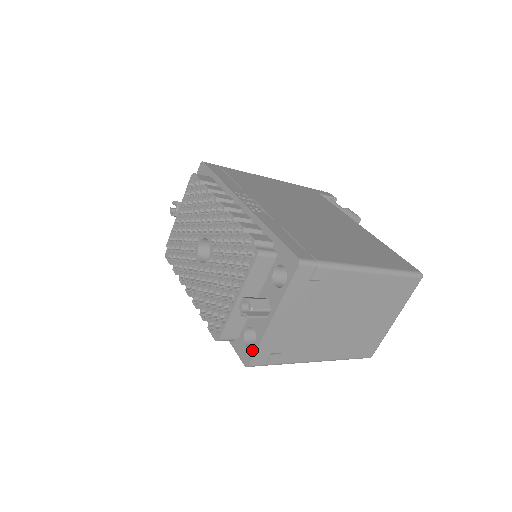
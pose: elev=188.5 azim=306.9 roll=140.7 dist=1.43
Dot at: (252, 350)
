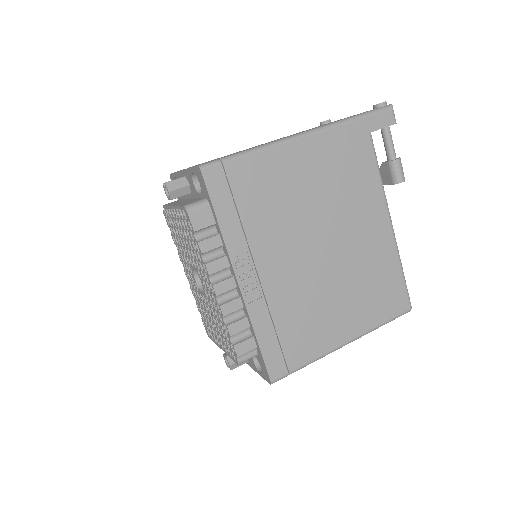
Dot at: occluded
